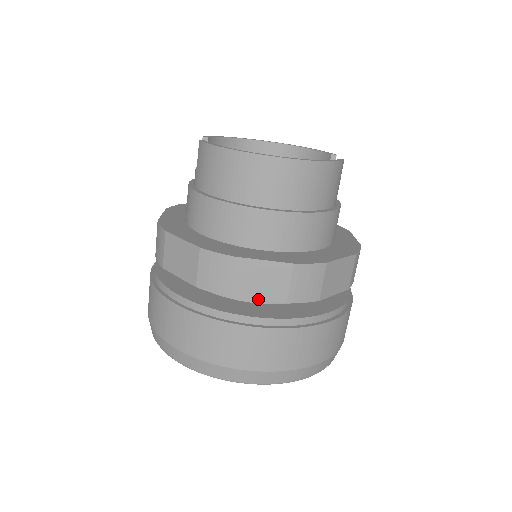
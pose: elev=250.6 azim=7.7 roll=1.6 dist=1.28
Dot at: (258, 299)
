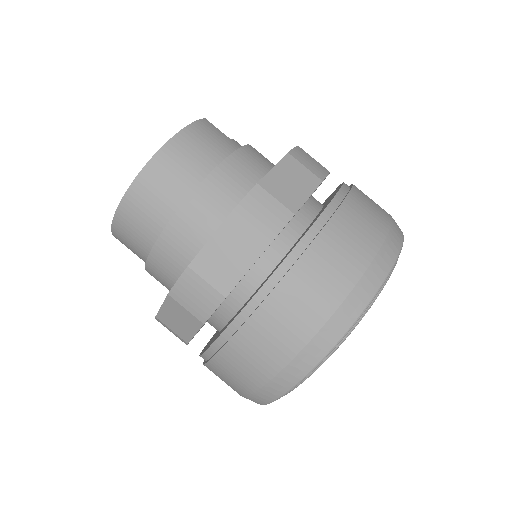
Dot at: (245, 273)
